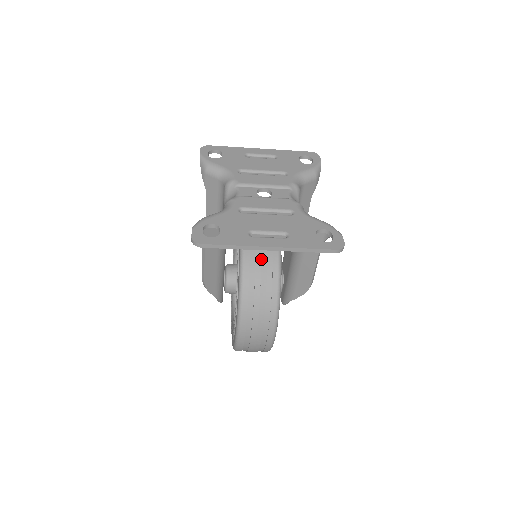
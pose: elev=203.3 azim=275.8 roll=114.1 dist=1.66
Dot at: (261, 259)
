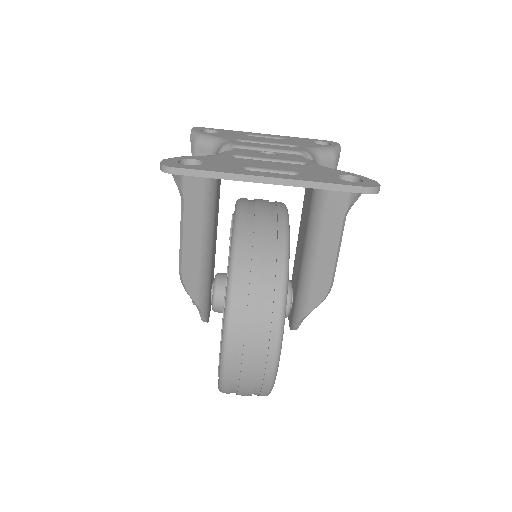
Dot at: (261, 236)
